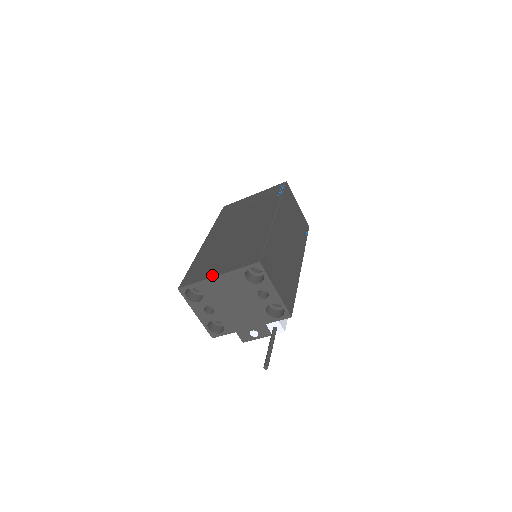
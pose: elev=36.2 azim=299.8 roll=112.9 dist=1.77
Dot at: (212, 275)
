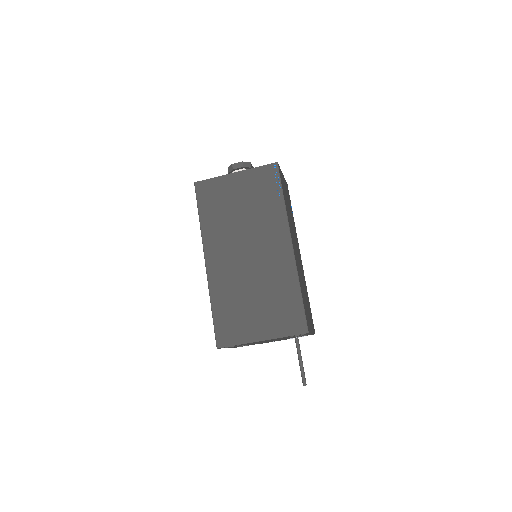
Dot at: (255, 339)
